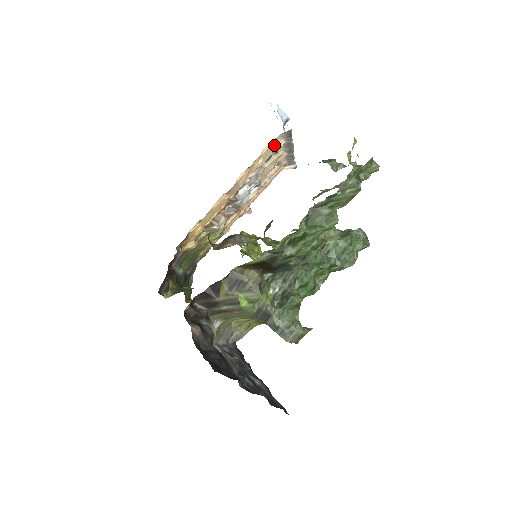
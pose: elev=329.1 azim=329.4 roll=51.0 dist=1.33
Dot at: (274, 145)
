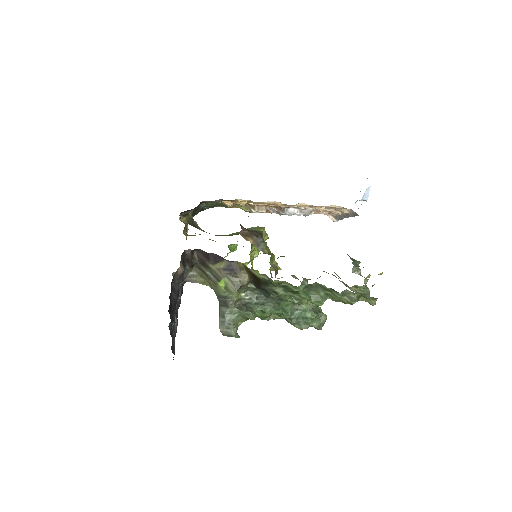
Dot at: (341, 208)
